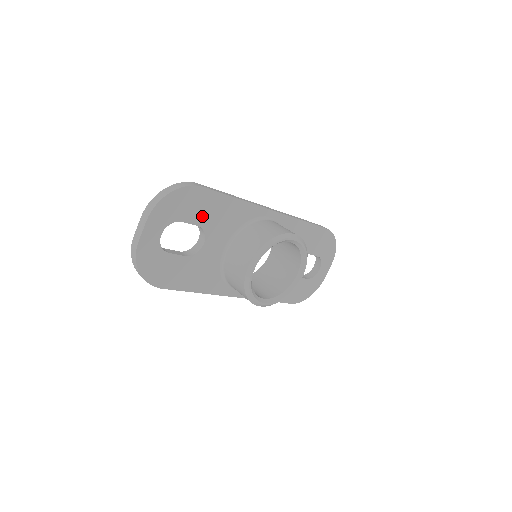
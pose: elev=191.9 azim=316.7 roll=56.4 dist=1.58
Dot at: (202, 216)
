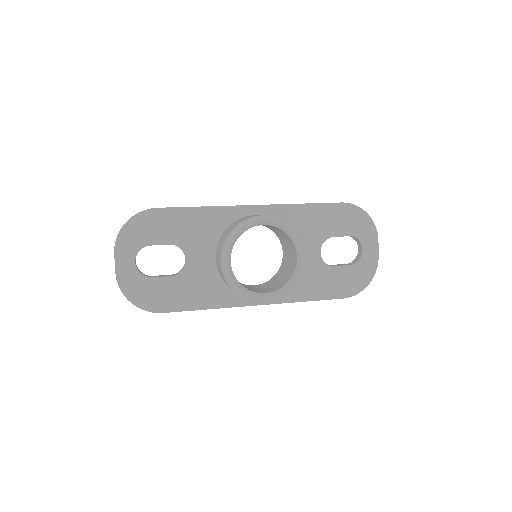
Dot at: (170, 234)
